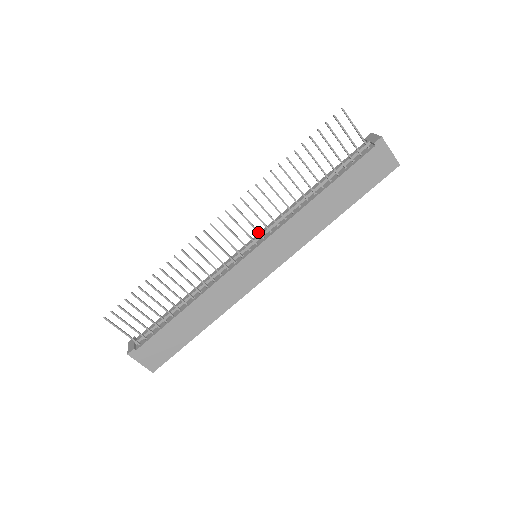
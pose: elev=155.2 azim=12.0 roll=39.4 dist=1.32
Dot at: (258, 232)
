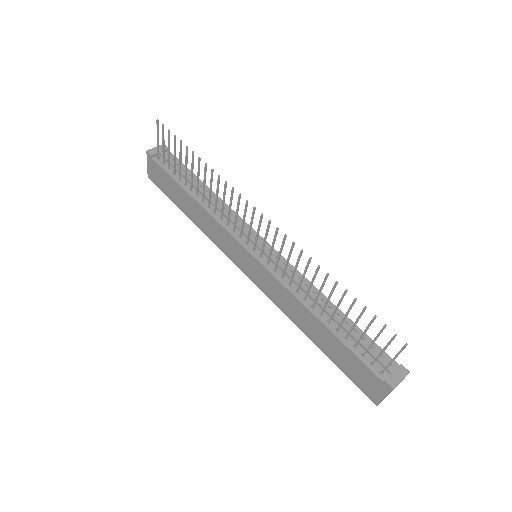
Dot at: (269, 257)
